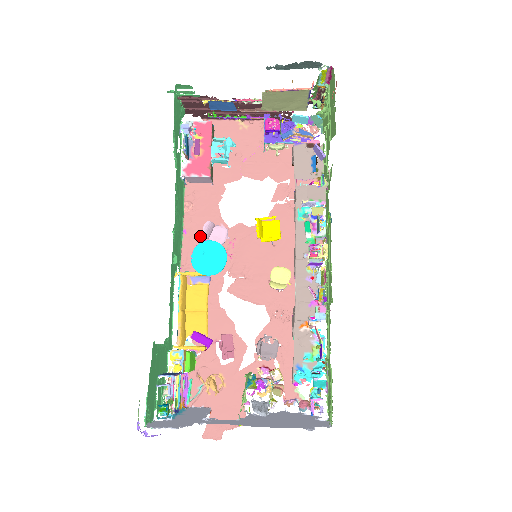
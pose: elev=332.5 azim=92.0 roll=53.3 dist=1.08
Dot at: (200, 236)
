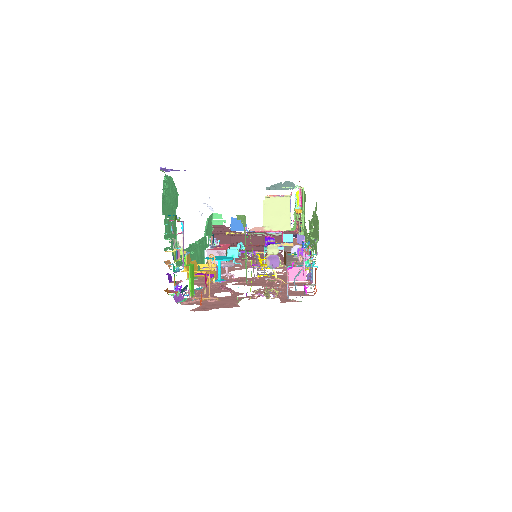
Dot at: occluded
